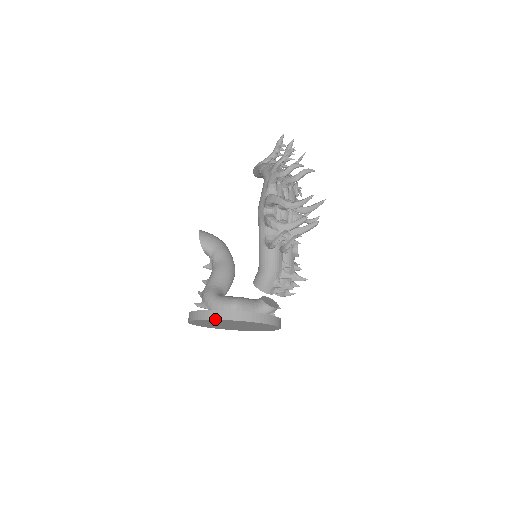
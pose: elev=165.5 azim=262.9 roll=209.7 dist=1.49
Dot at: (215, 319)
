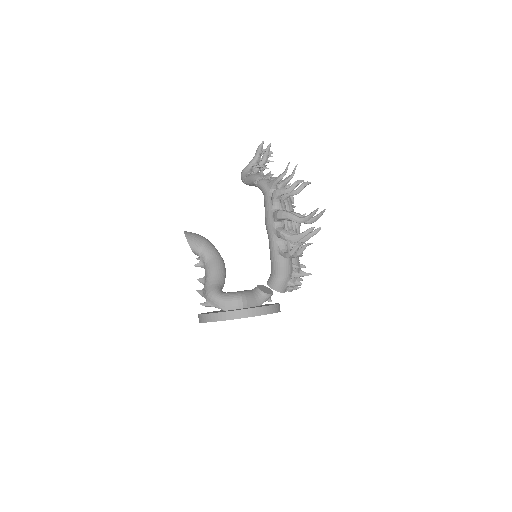
Dot at: (233, 319)
